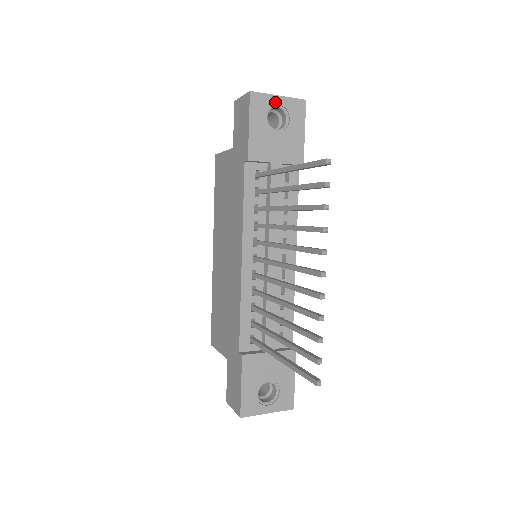
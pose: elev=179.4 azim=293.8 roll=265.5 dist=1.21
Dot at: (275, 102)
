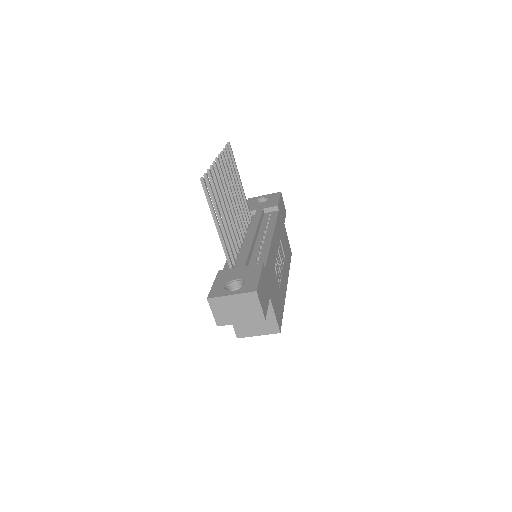
Dot at: (262, 197)
